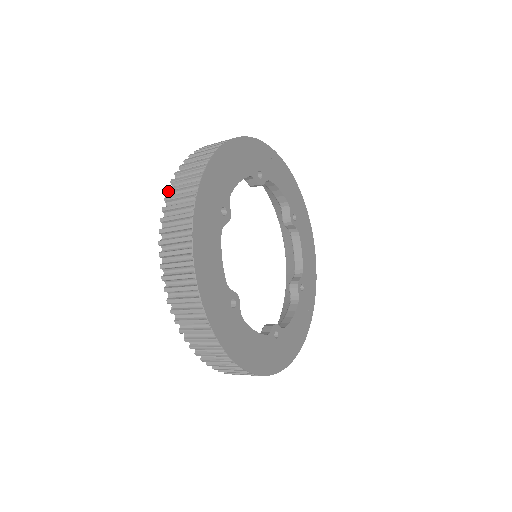
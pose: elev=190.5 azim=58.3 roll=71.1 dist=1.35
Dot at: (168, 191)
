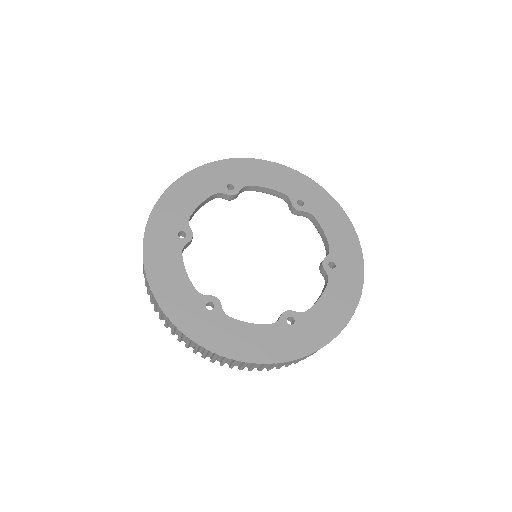
Dot at: occluded
